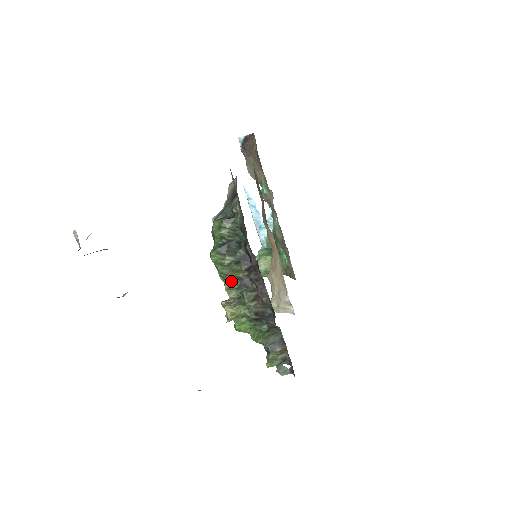
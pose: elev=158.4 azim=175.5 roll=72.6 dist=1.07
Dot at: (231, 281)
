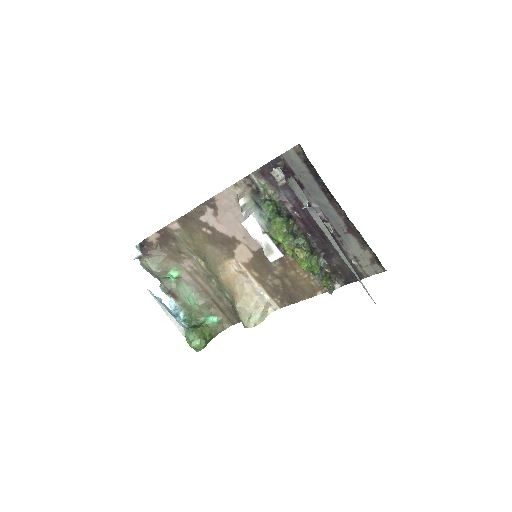
Dot at: (289, 236)
